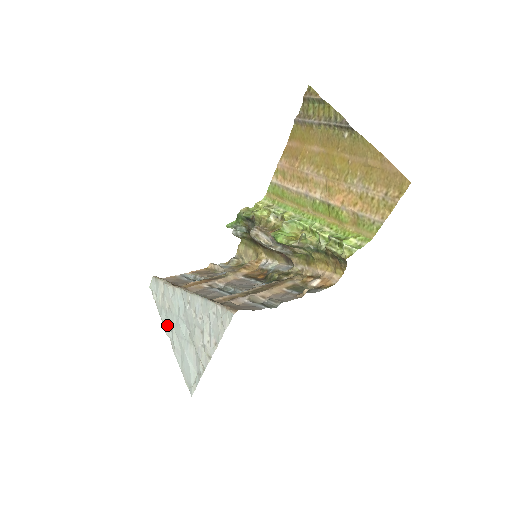
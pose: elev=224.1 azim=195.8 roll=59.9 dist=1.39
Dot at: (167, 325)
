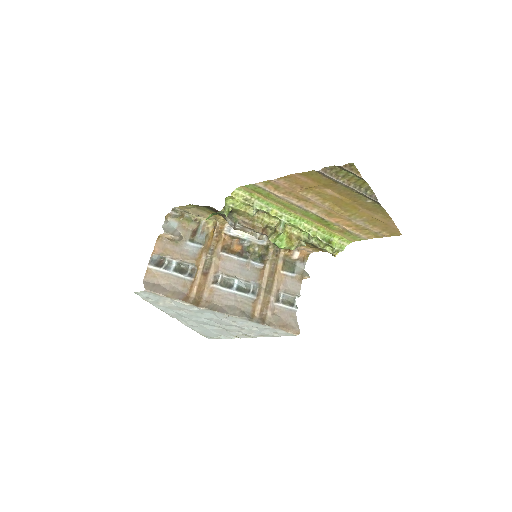
Dot at: (175, 315)
